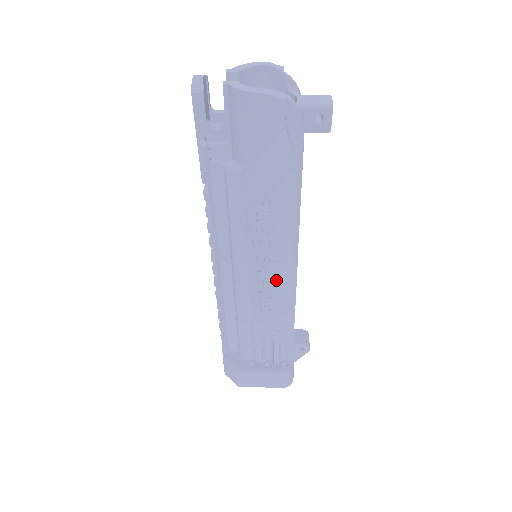
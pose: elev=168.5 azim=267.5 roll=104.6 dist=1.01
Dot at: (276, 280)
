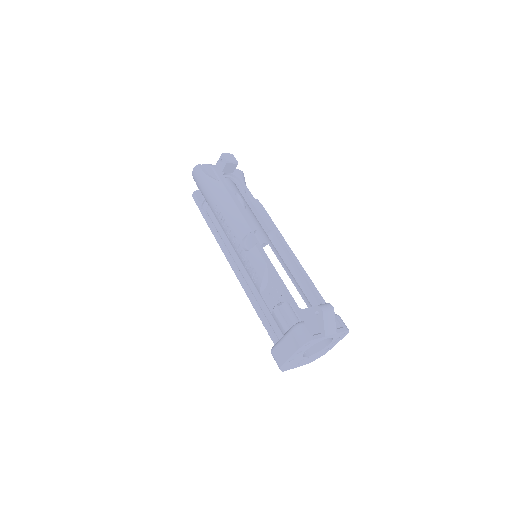
Dot at: (249, 251)
